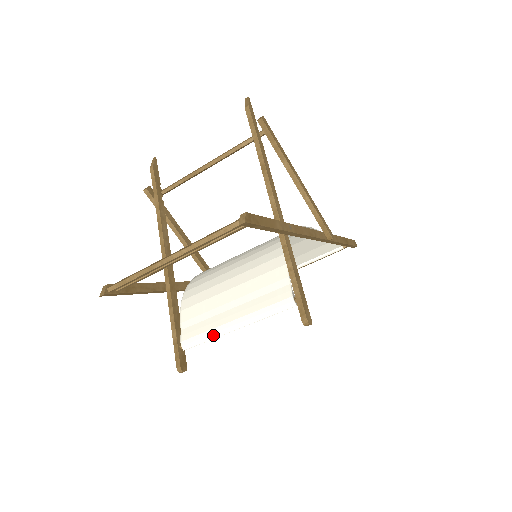
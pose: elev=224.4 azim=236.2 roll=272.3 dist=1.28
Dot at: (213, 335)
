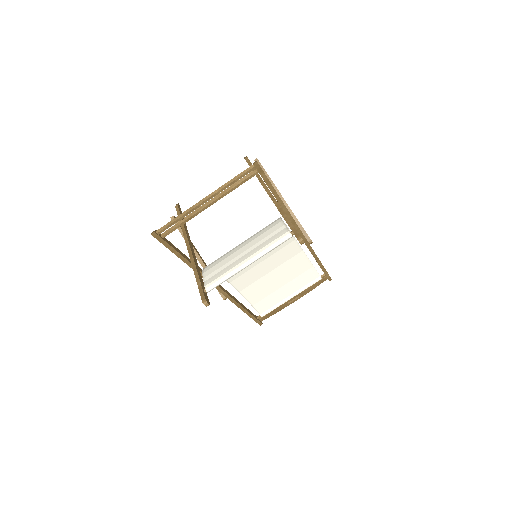
Dot at: (231, 273)
